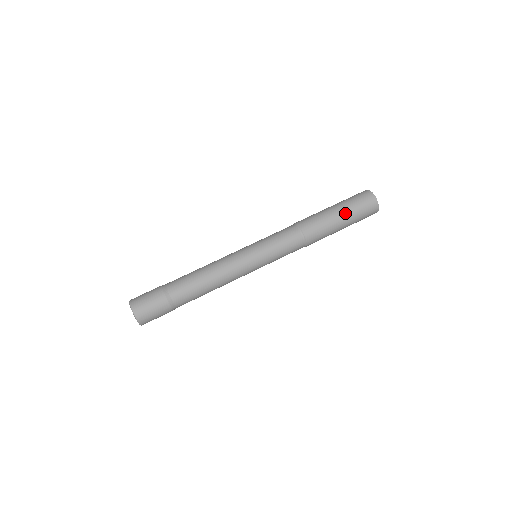
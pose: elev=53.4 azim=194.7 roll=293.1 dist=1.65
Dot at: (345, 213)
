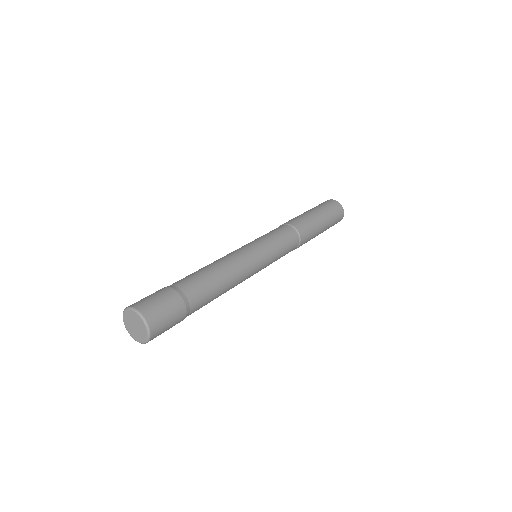
Dot at: (326, 221)
